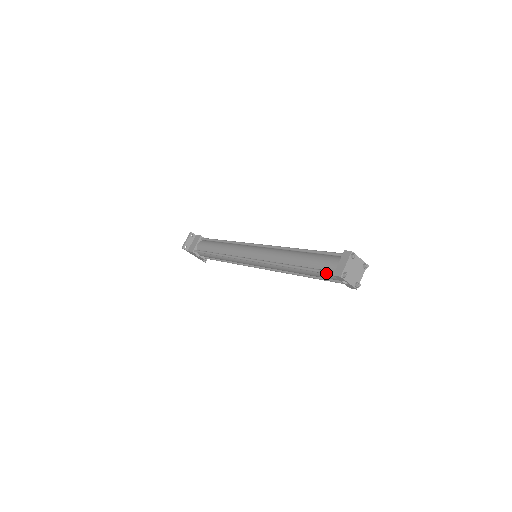
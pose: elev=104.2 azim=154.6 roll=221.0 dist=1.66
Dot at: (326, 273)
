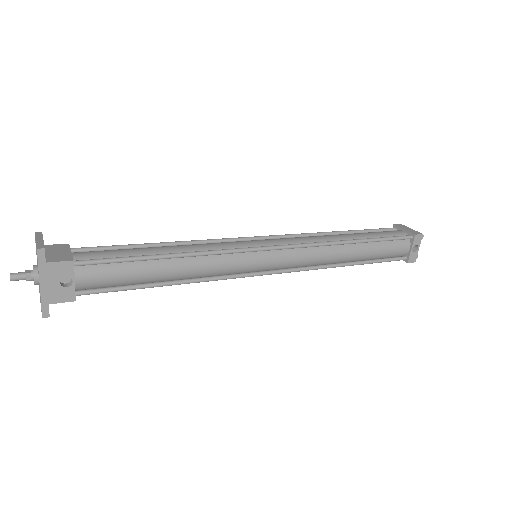
Dot at: (402, 237)
